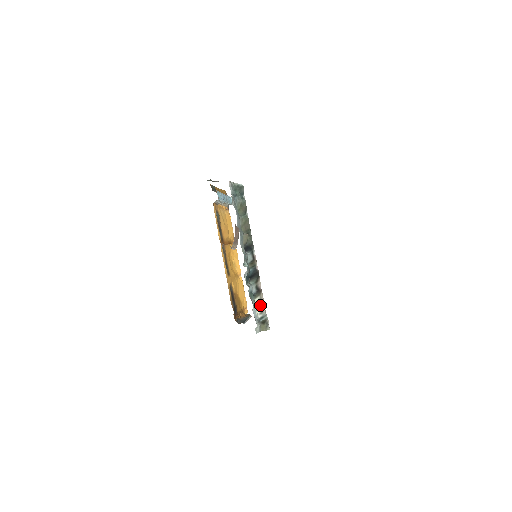
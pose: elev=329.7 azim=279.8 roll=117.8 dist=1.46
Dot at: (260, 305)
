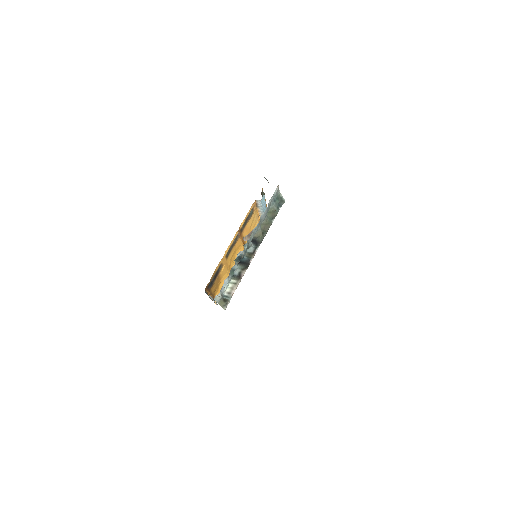
Dot at: (232, 287)
